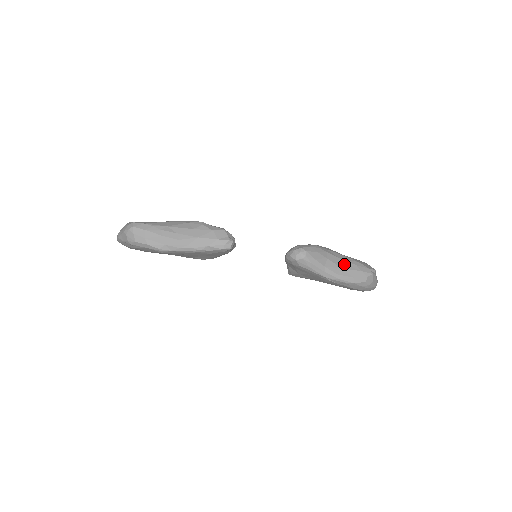
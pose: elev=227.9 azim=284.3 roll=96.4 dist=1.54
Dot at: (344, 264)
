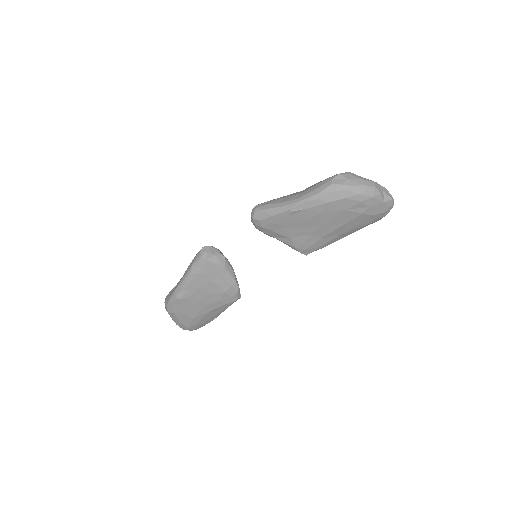
Dot at: (305, 190)
